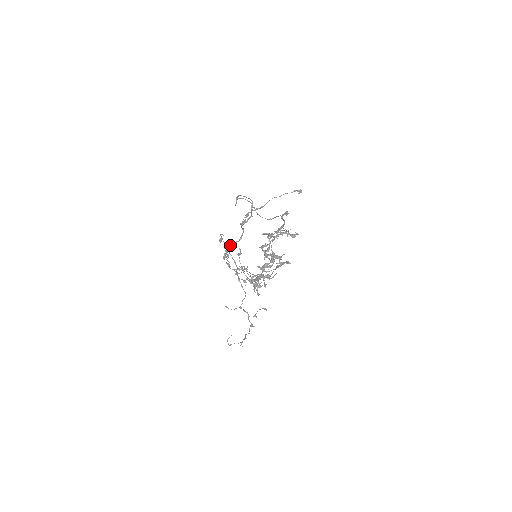
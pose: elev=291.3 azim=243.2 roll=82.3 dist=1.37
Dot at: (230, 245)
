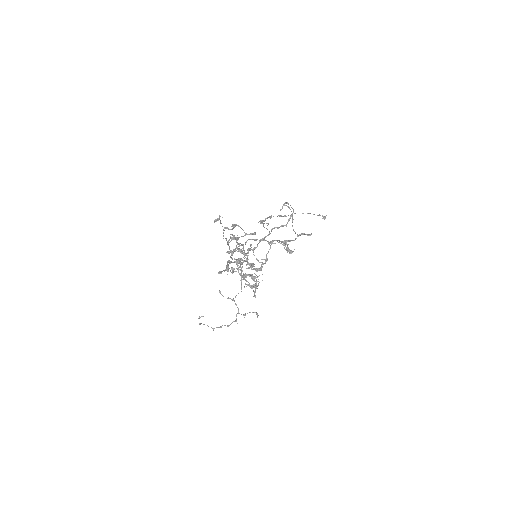
Dot at: (248, 239)
